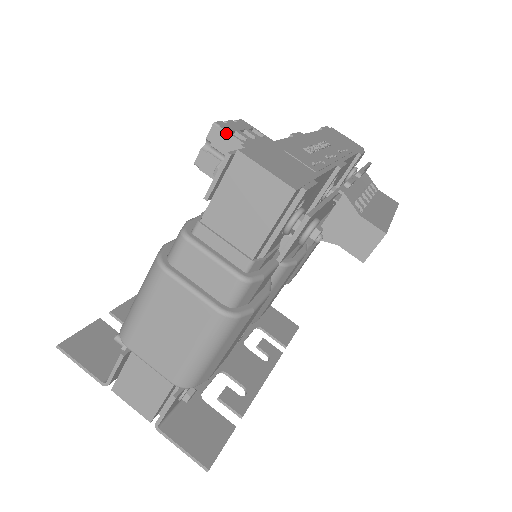
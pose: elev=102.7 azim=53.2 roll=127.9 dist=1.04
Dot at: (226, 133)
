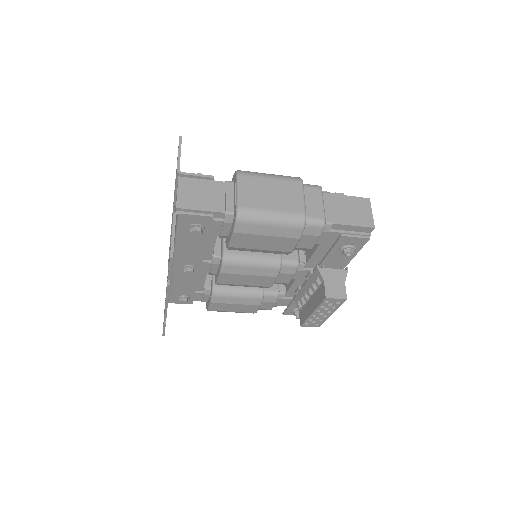
Dot at: occluded
